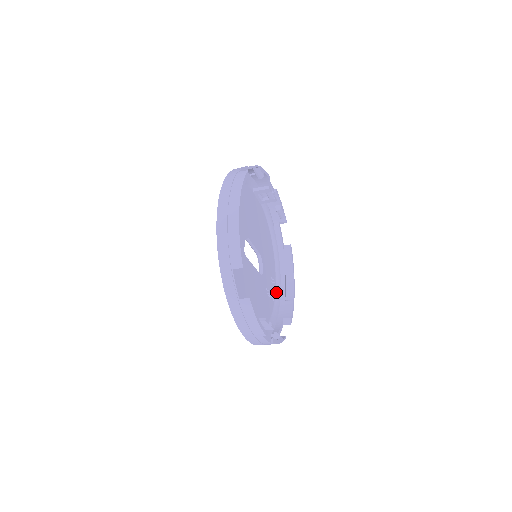
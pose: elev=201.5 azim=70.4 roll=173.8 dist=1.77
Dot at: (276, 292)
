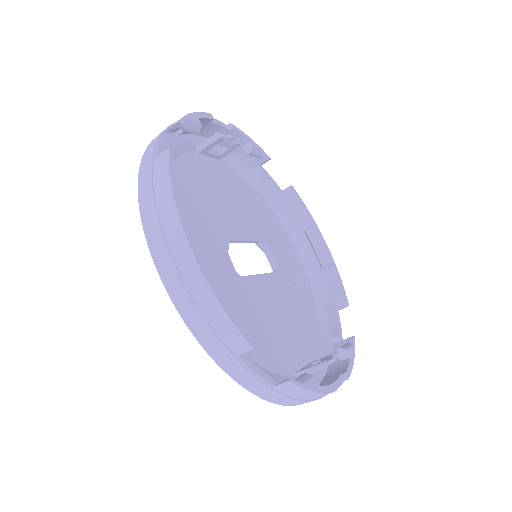
Dot at: (305, 265)
